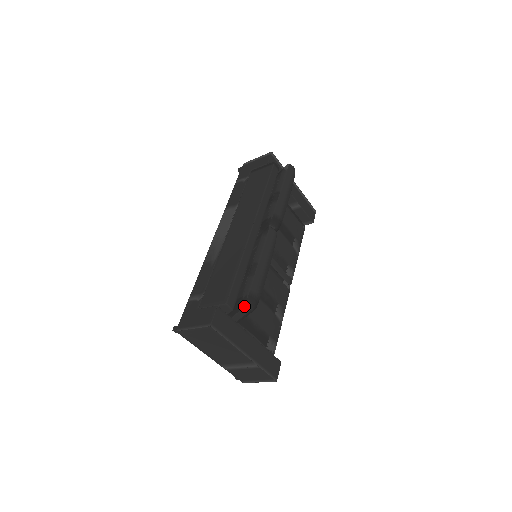
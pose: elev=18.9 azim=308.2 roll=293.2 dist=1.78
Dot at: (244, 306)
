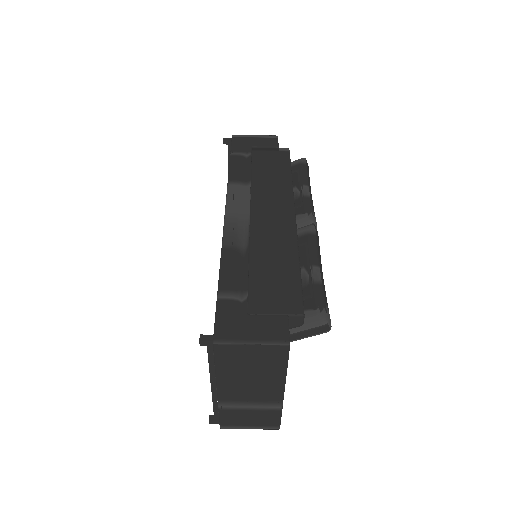
Dot at: (326, 323)
